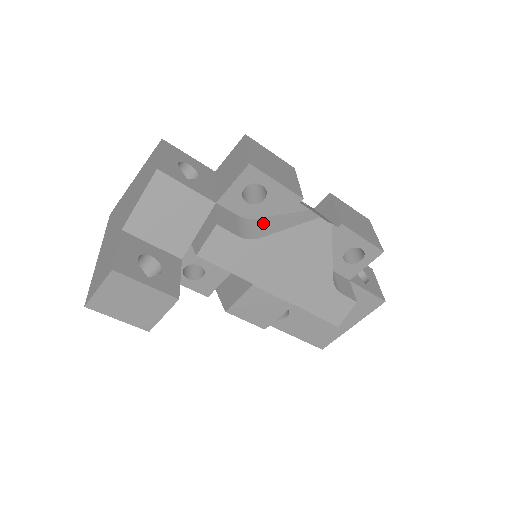
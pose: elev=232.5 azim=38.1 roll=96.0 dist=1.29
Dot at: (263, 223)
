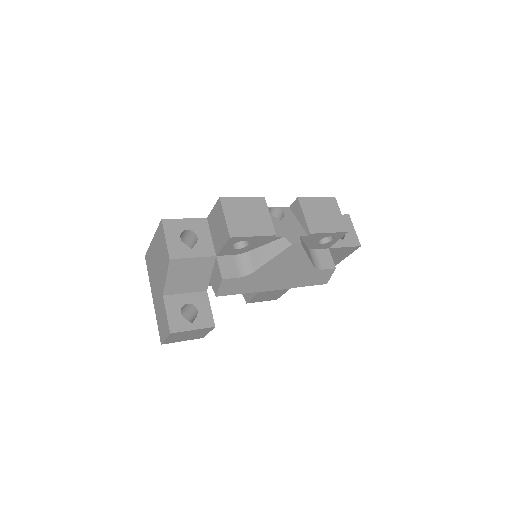
Dot at: (253, 256)
